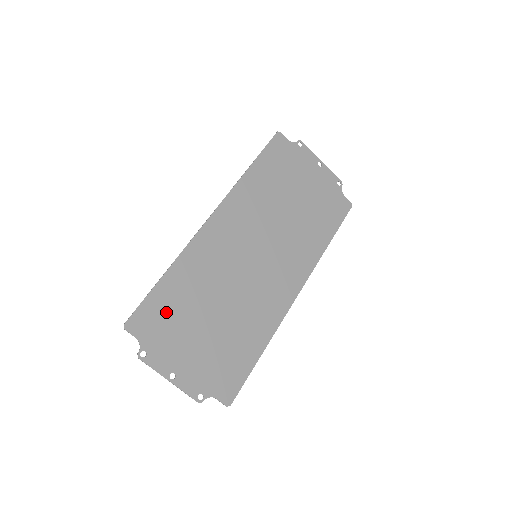
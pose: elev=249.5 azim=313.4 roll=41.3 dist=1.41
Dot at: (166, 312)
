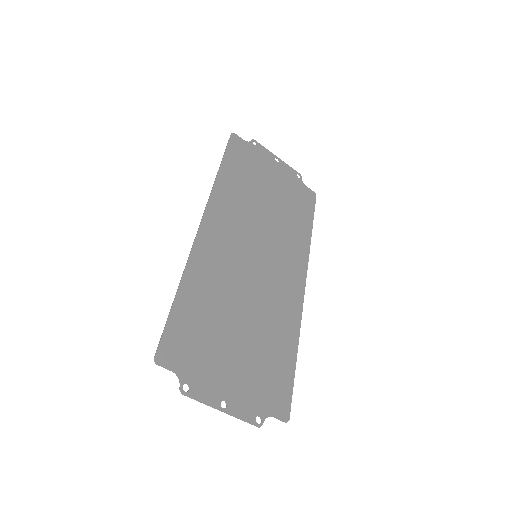
Dot at: (193, 333)
